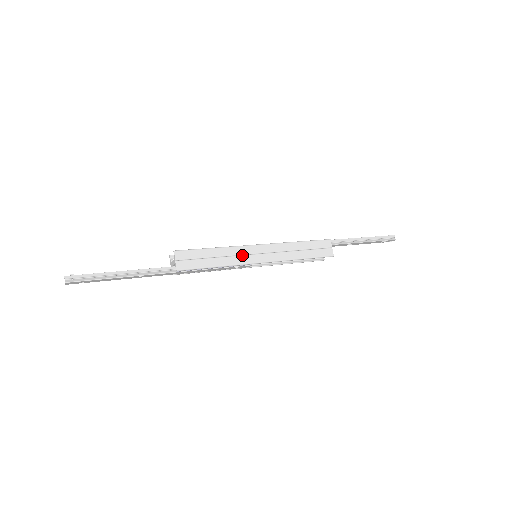
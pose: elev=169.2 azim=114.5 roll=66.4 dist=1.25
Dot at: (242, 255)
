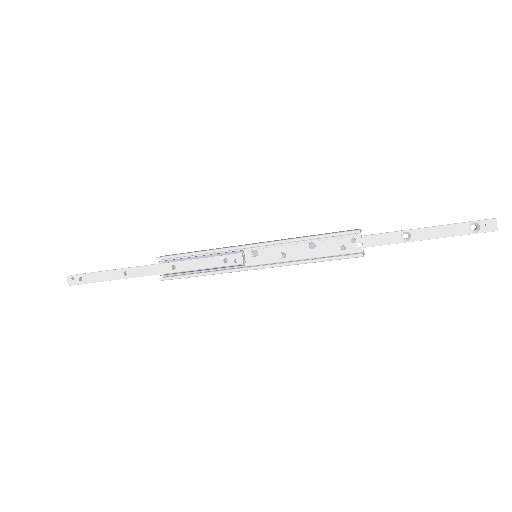
Dot at: occluded
